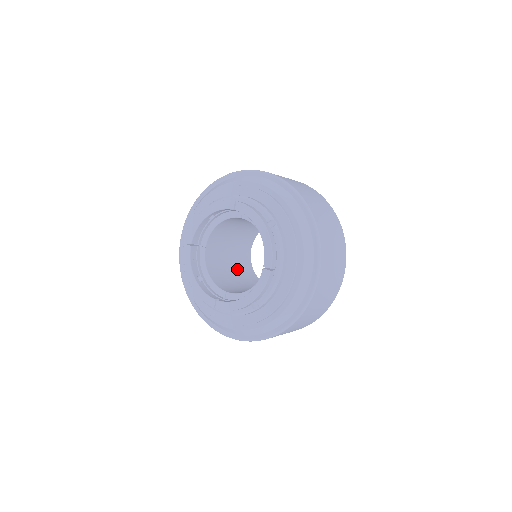
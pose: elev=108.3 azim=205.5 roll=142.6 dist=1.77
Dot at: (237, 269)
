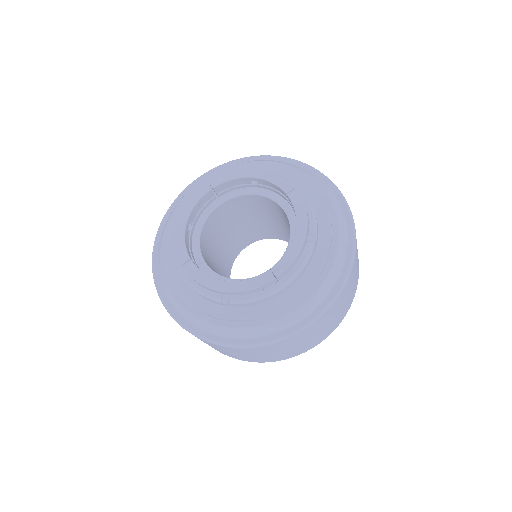
Dot at: occluded
